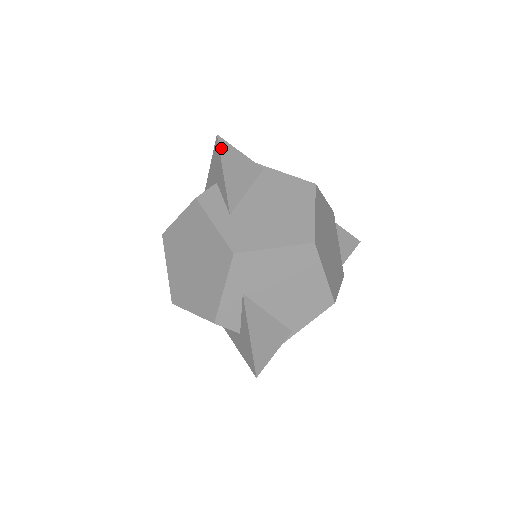
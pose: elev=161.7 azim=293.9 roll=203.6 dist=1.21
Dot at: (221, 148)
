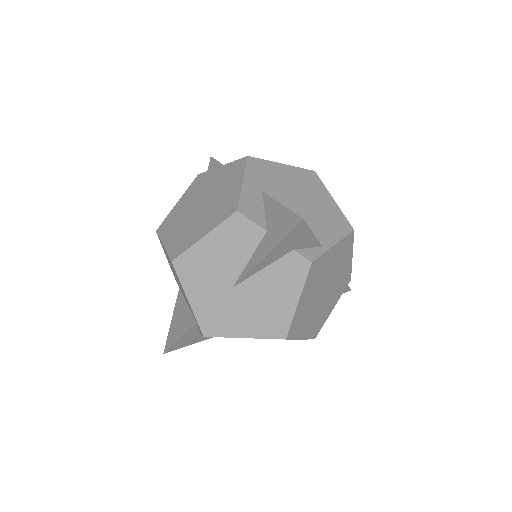
Dot at: occluded
